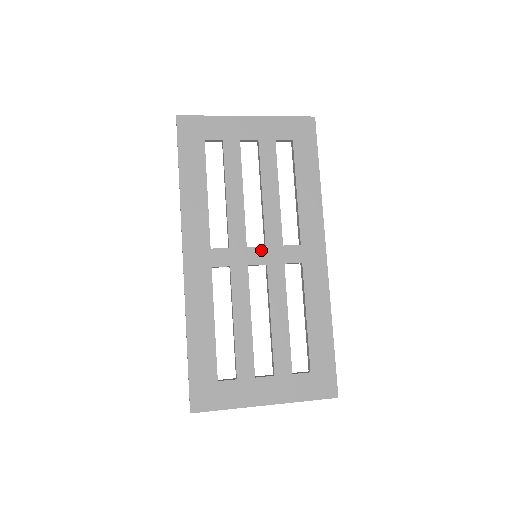
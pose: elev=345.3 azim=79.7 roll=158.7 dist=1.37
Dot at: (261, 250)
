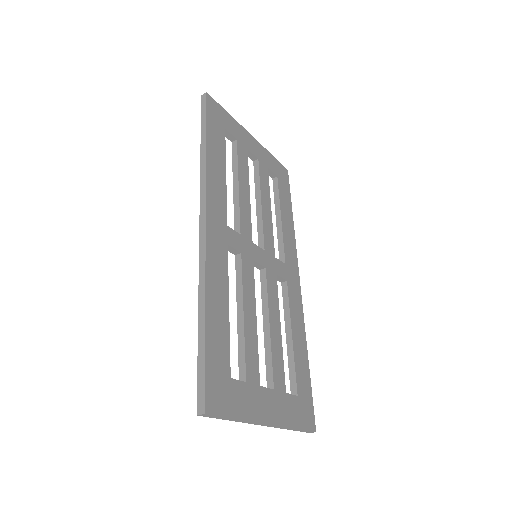
Dot at: (262, 252)
